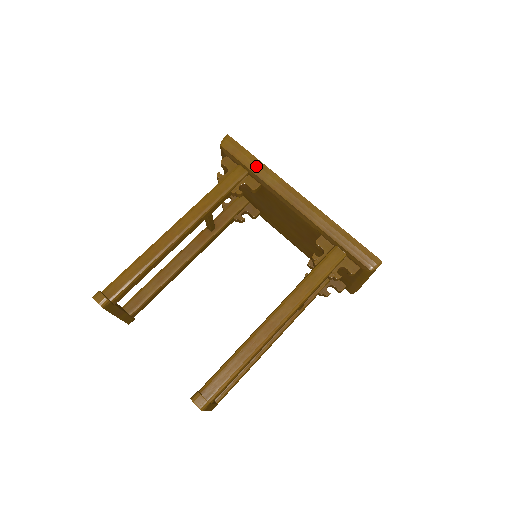
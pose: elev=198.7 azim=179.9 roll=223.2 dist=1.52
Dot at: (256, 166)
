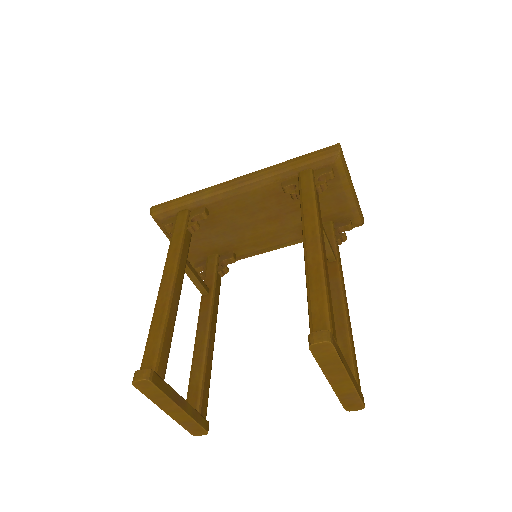
Dot at: (189, 198)
